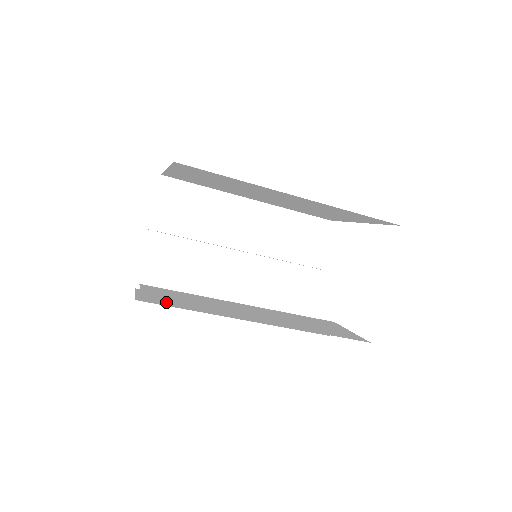
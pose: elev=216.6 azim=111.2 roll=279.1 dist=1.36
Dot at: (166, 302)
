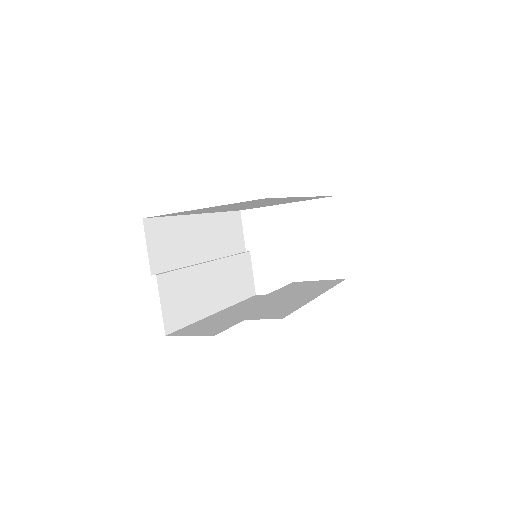
Dot at: (281, 314)
